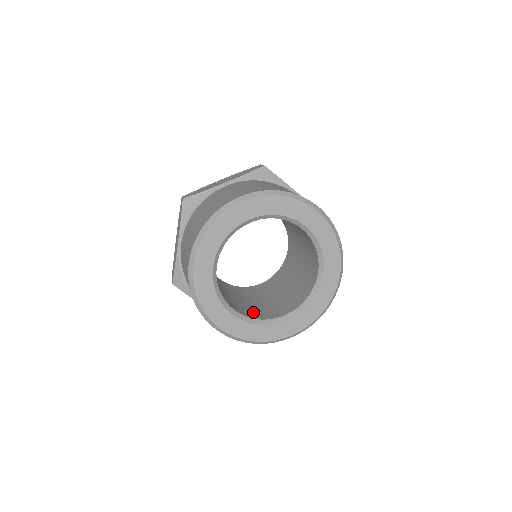
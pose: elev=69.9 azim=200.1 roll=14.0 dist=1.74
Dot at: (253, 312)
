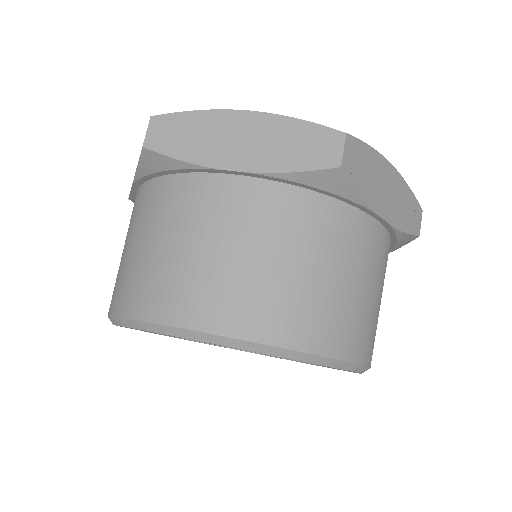
Dot at: occluded
